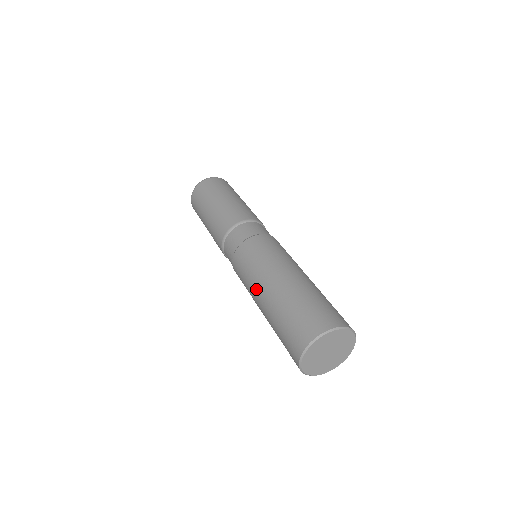
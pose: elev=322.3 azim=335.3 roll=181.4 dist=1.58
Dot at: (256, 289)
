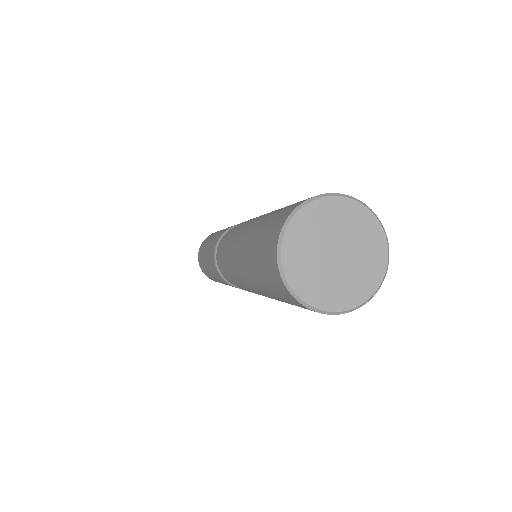
Dot at: (235, 256)
